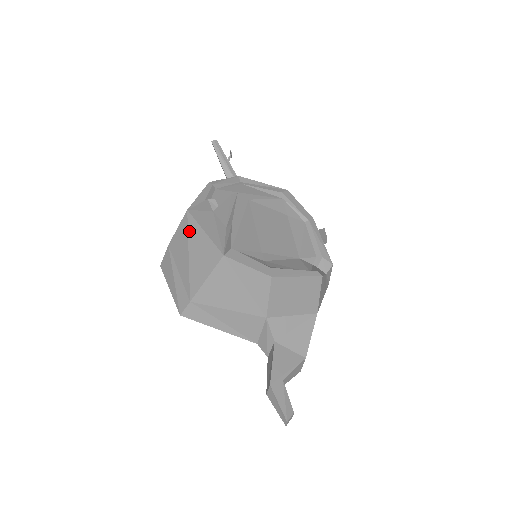
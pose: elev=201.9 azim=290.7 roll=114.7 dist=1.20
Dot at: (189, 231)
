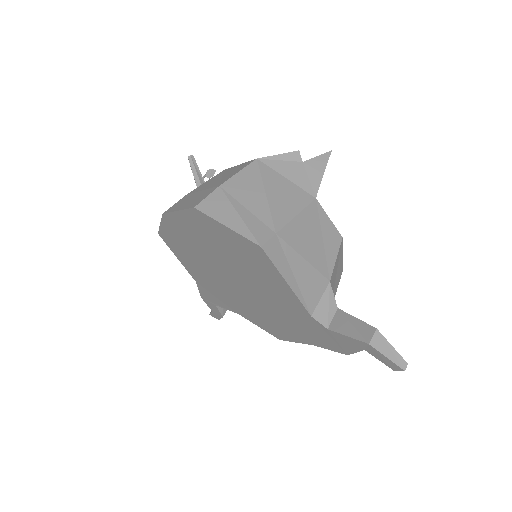
Dot at: (263, 174)
